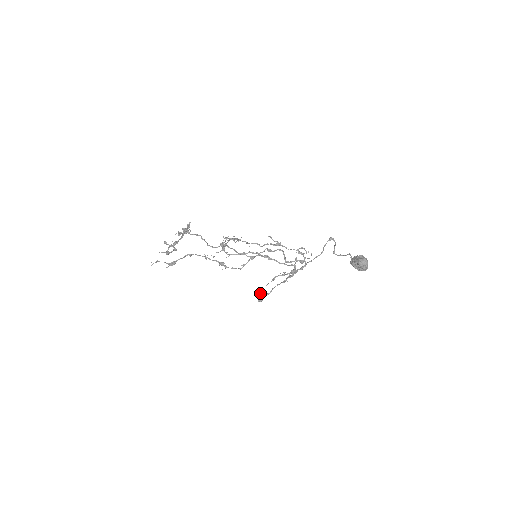
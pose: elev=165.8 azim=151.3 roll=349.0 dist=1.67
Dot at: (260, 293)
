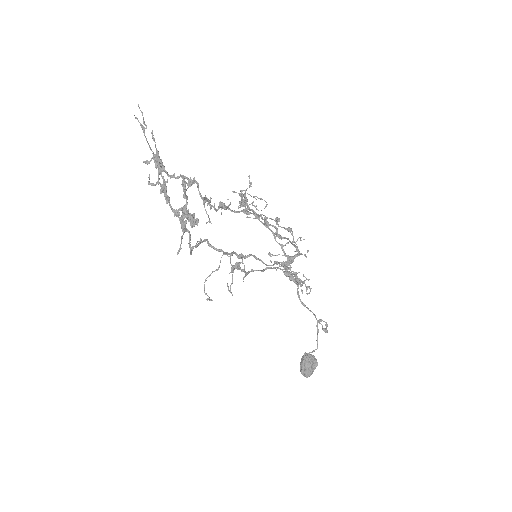
Dot at: occluded
